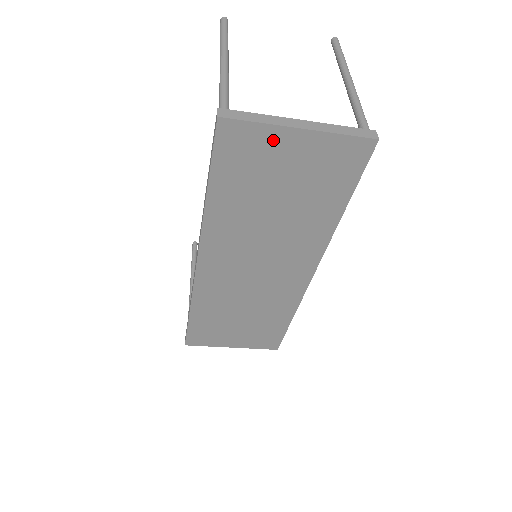
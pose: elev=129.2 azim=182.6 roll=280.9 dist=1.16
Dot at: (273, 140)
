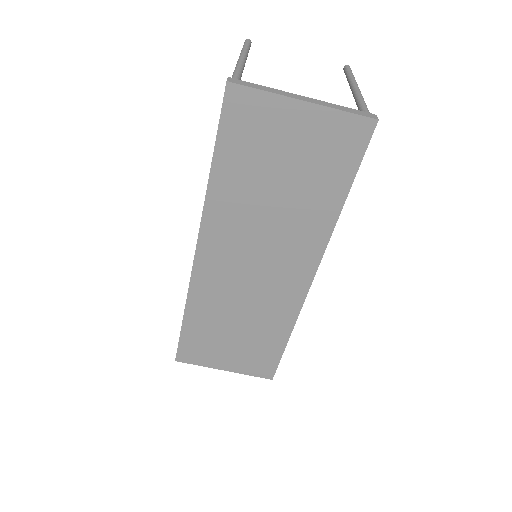
Dot at: (277, 111)
